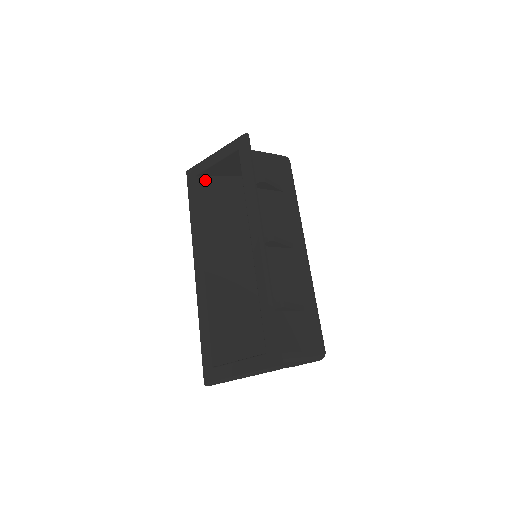
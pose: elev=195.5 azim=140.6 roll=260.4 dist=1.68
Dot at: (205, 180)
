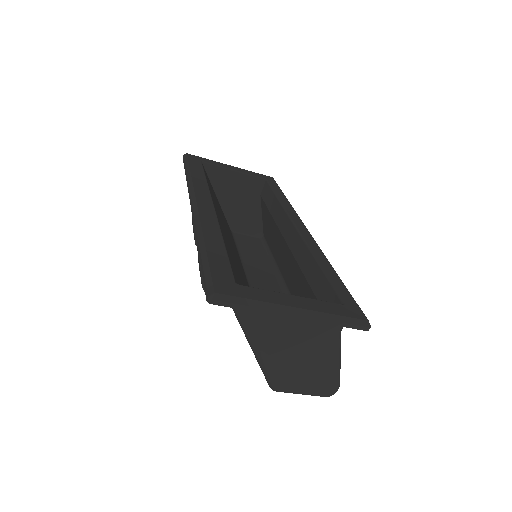
Dot at: (206, 173)
